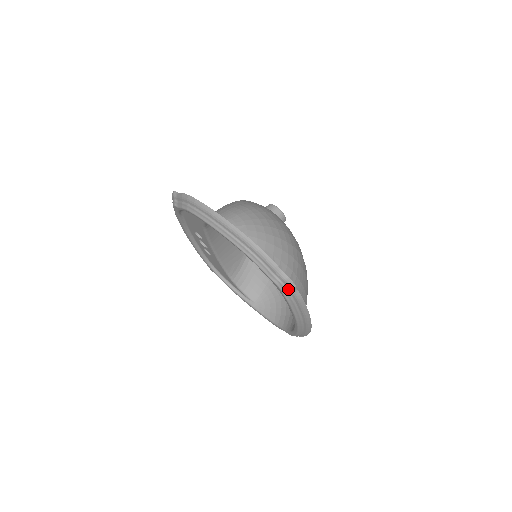
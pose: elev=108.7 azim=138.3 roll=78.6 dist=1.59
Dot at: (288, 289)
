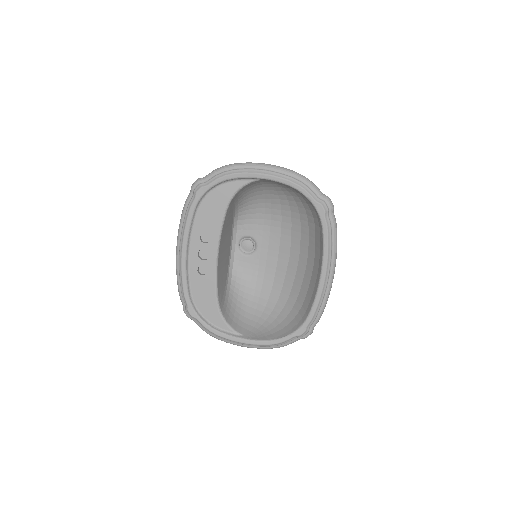
Dot at: (329, 210)
